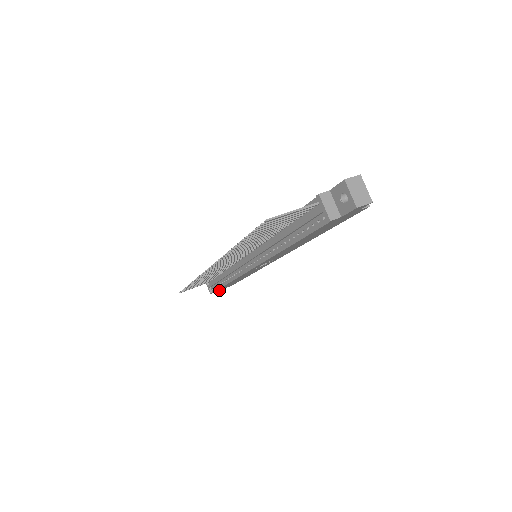
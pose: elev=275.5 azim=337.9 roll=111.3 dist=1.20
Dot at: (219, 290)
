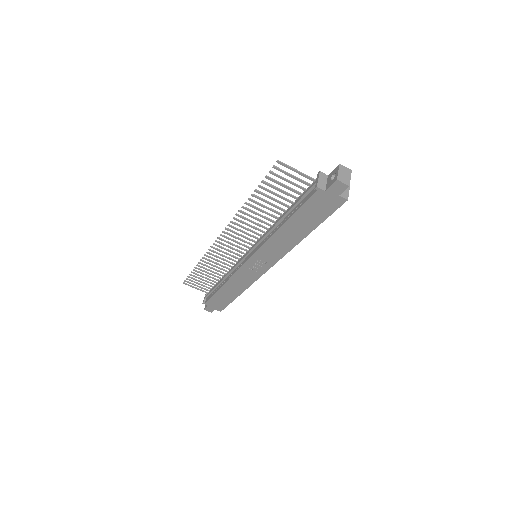
Dot at: (211, 307)
